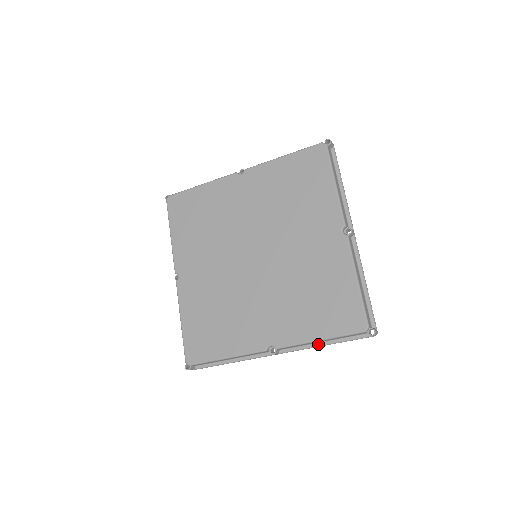
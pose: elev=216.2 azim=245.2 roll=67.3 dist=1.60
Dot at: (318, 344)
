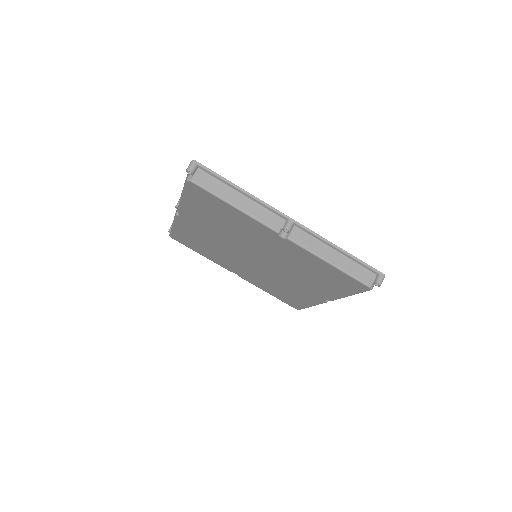
Dot at: occluded
